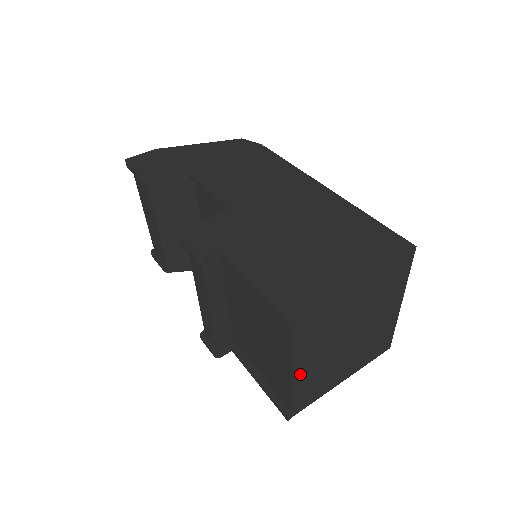
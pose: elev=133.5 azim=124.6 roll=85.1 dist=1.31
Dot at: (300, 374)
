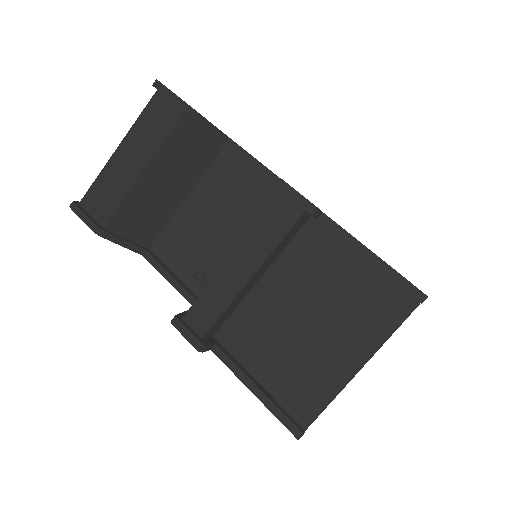
Dot at: occluded
